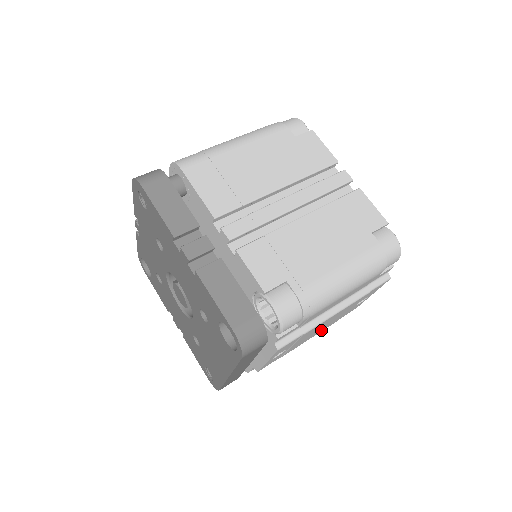
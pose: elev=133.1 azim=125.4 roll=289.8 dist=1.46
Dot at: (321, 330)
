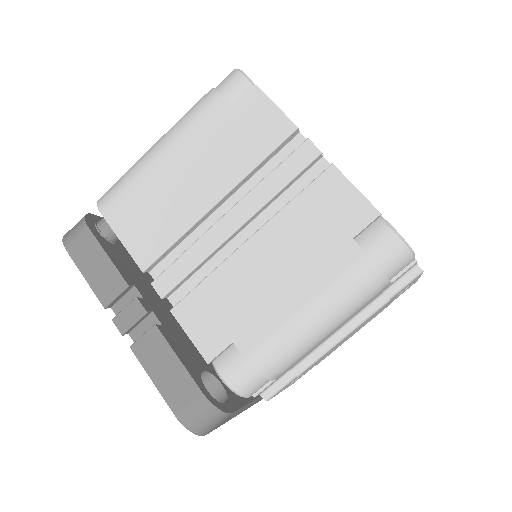
Dot at: occluded
